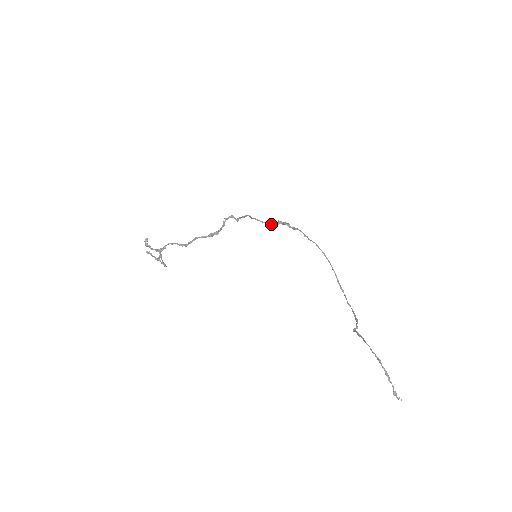
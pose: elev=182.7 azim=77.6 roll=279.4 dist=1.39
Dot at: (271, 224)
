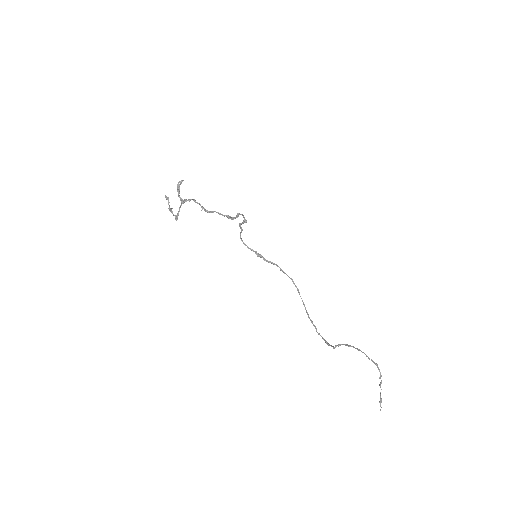
Dot at: (251, 249)
